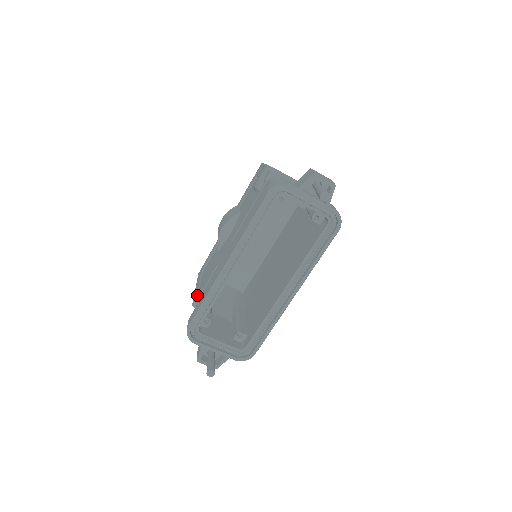
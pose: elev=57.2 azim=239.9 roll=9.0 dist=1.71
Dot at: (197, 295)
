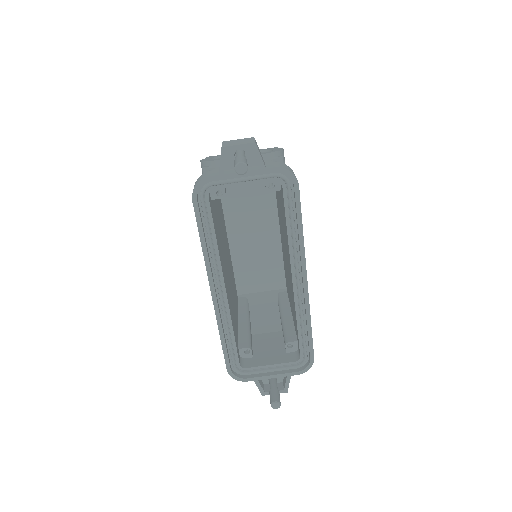
Dot at: occluded
